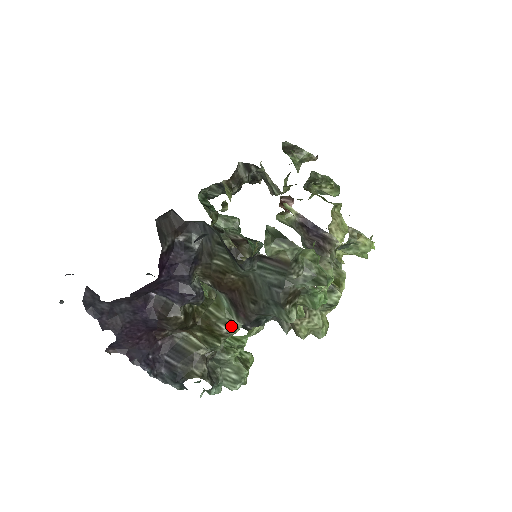
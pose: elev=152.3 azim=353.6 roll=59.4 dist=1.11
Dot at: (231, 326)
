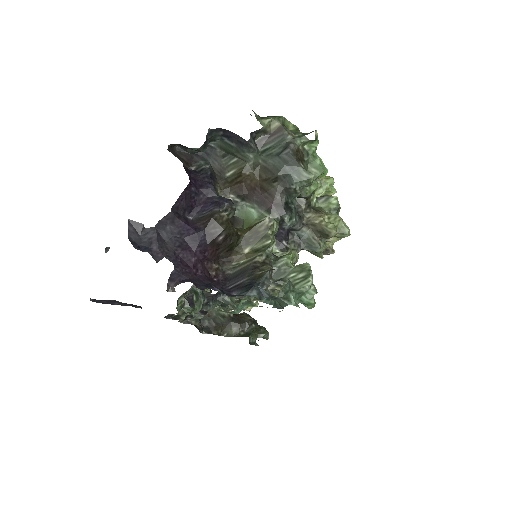
Dot at: (270, 218)
